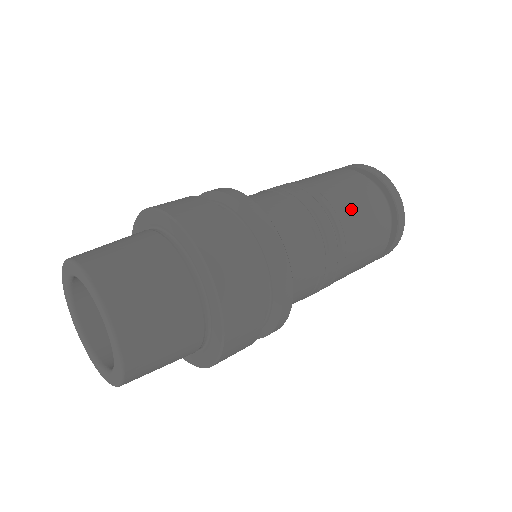
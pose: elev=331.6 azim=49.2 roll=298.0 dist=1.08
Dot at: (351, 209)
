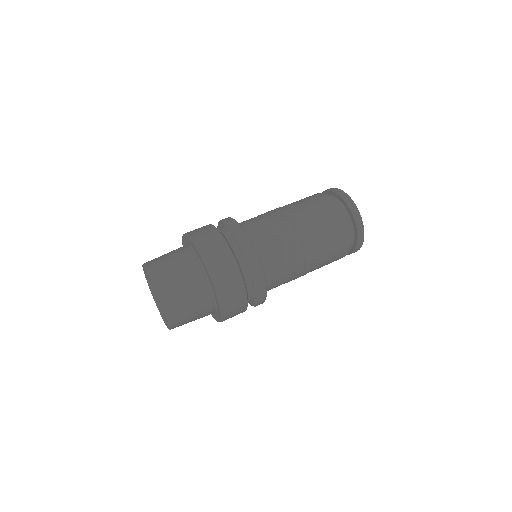
Dot at: (304, 209)
